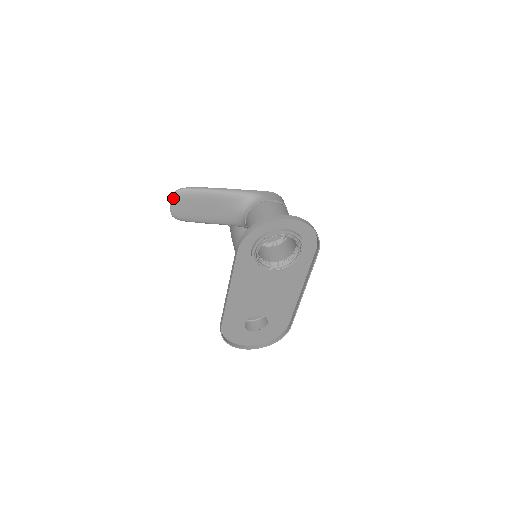
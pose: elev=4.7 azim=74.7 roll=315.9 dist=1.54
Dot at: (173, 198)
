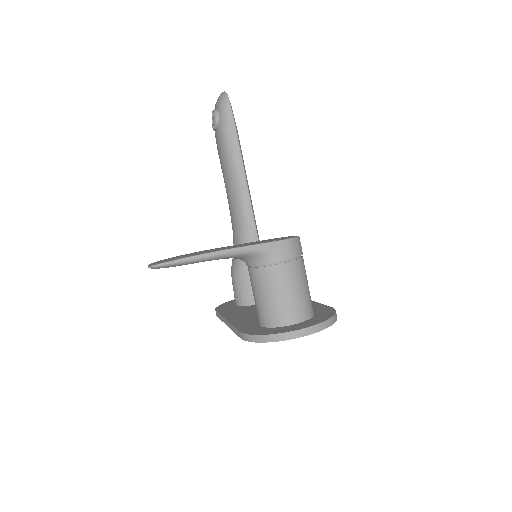
Dot at: (151, 268)
